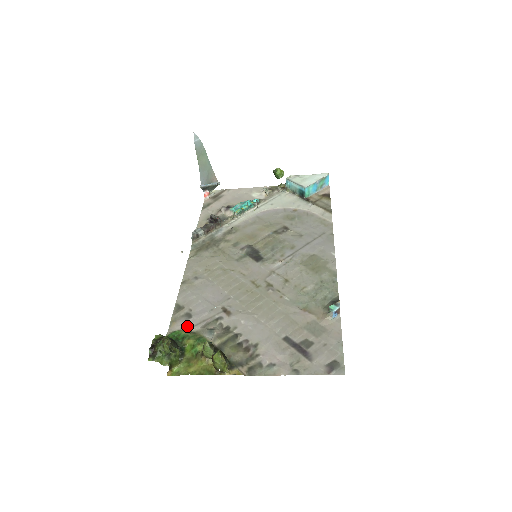
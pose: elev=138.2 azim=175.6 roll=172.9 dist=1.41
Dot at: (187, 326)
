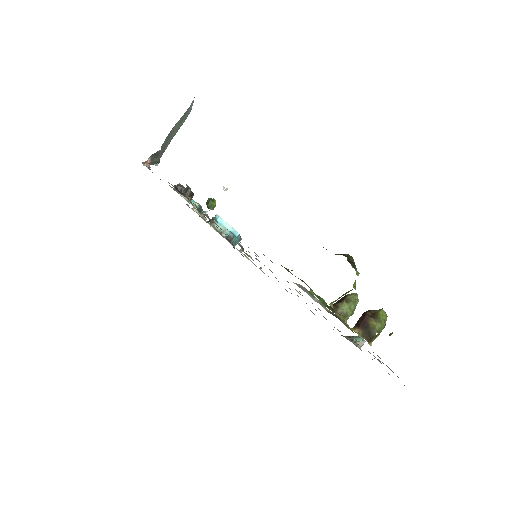
Dot at: occluded
